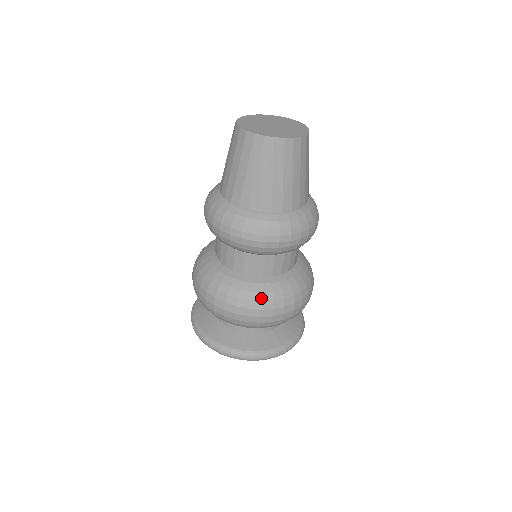
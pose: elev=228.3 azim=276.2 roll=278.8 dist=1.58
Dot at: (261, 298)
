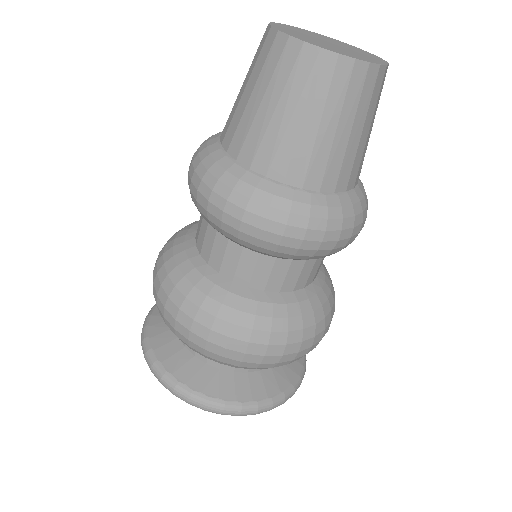
Dot at: (234, 319)
